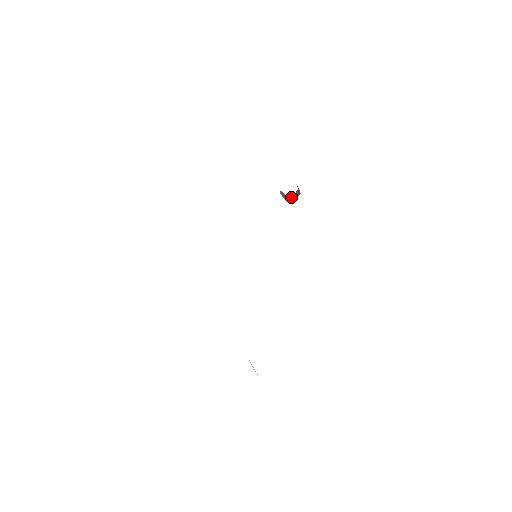
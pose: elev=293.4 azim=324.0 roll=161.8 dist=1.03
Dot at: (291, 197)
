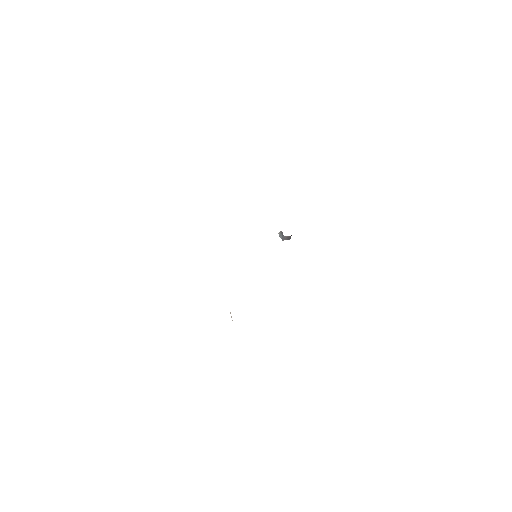
Dot at: (286, 237)
